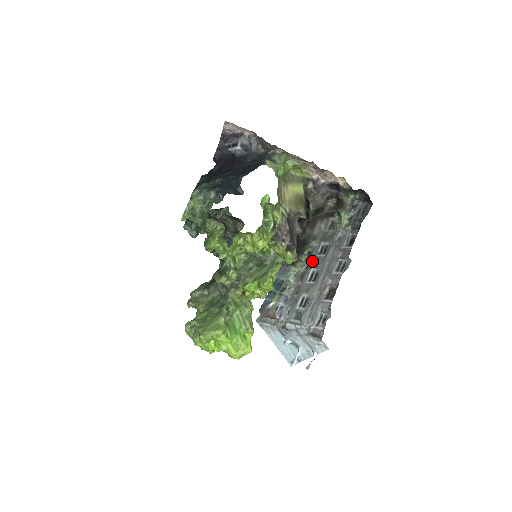
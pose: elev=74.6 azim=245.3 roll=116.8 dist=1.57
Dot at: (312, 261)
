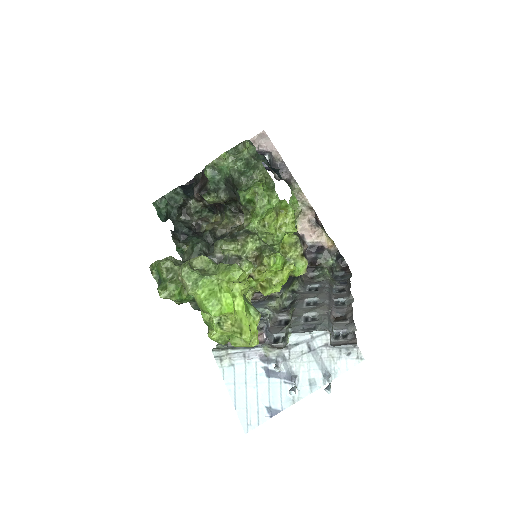
Dot at: (302, 295)
